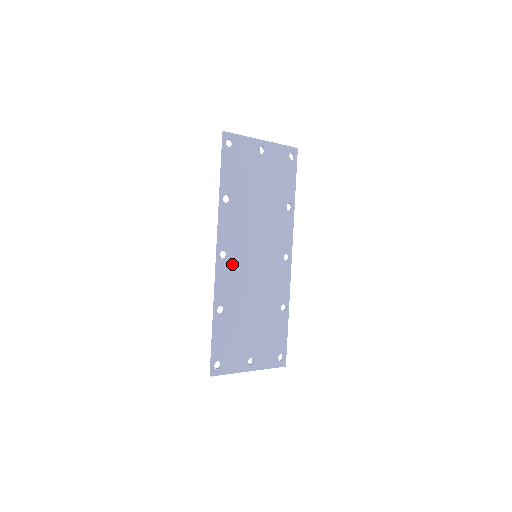
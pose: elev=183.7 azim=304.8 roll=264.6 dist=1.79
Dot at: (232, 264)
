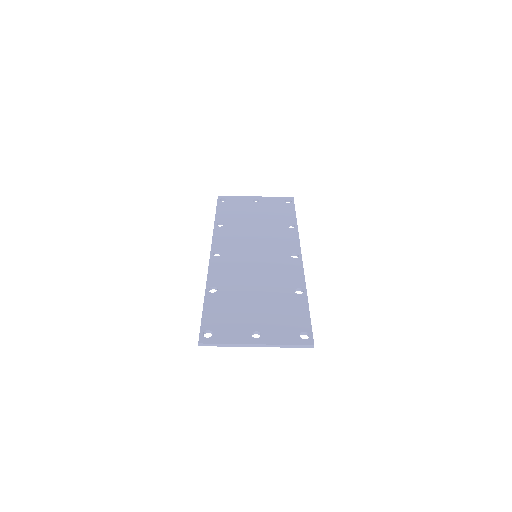
Dot at: (227, 260)
